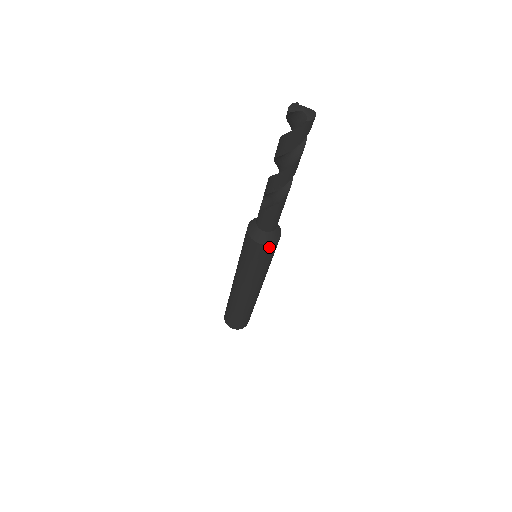
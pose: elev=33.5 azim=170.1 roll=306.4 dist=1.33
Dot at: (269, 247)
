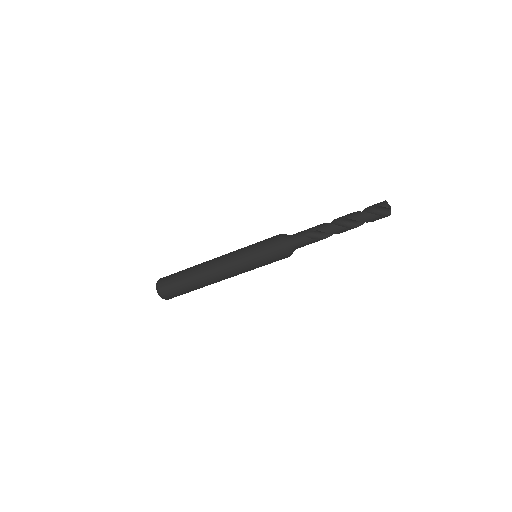
Dot at: (287, 257)
